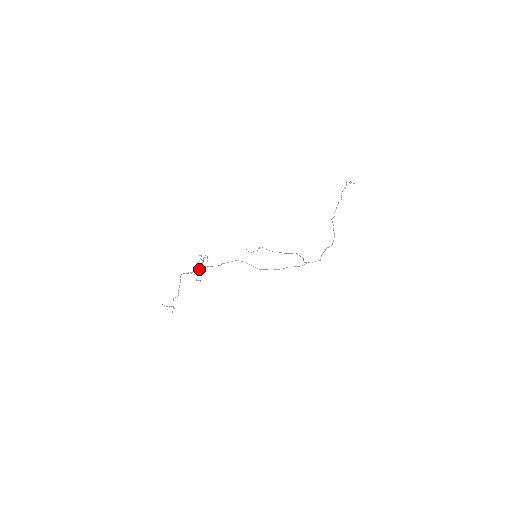
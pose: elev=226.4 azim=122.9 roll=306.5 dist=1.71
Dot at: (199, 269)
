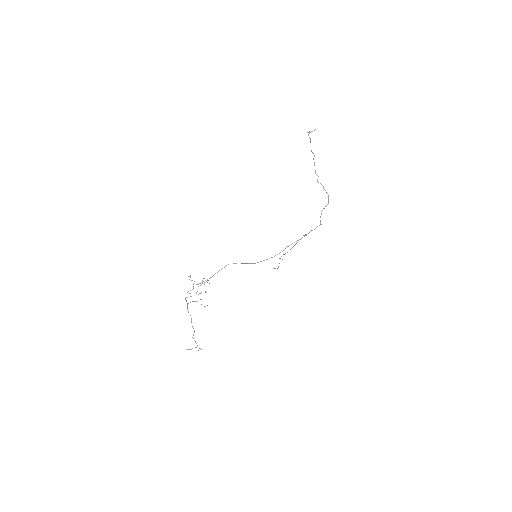
Dot at: occluded
